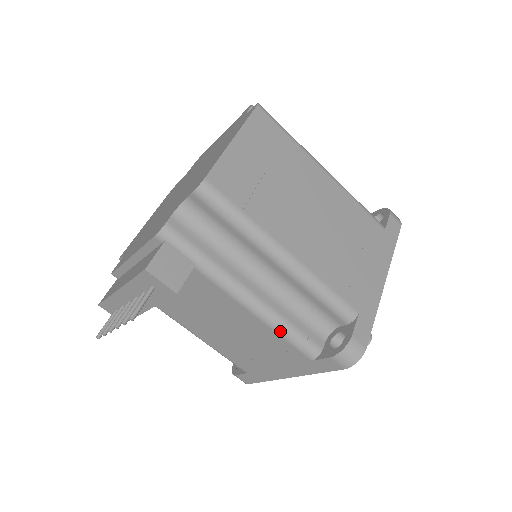
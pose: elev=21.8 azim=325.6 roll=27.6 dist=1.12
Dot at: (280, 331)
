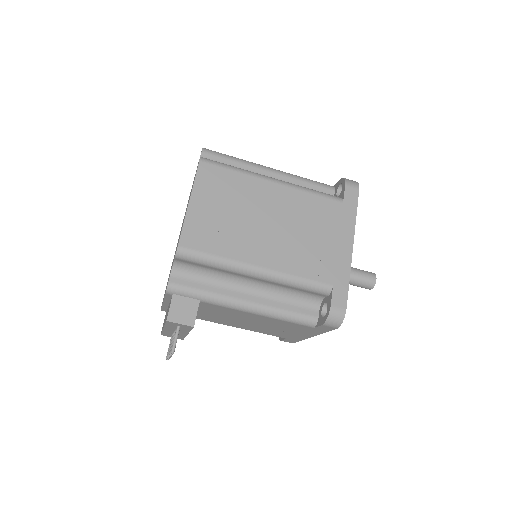
Dot at: (280, 318)
